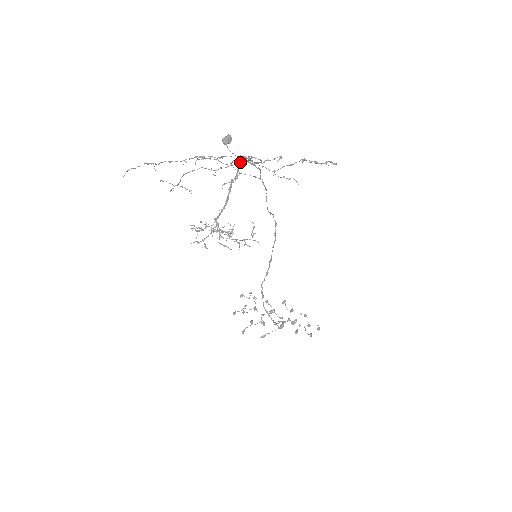
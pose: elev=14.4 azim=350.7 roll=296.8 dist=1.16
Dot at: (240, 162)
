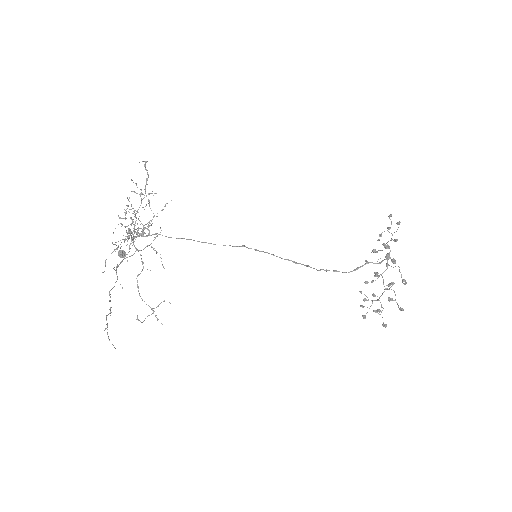
Dot at: (131, 237)
